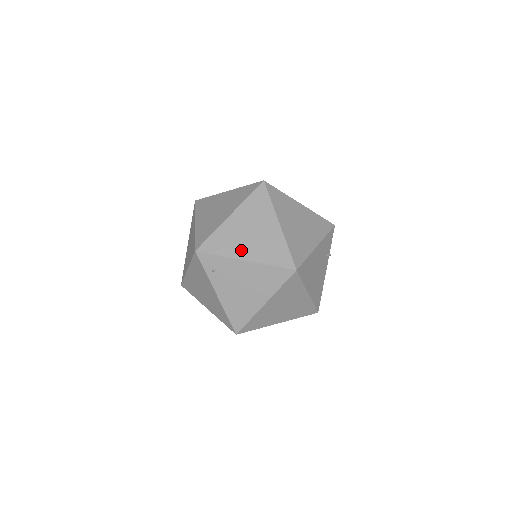
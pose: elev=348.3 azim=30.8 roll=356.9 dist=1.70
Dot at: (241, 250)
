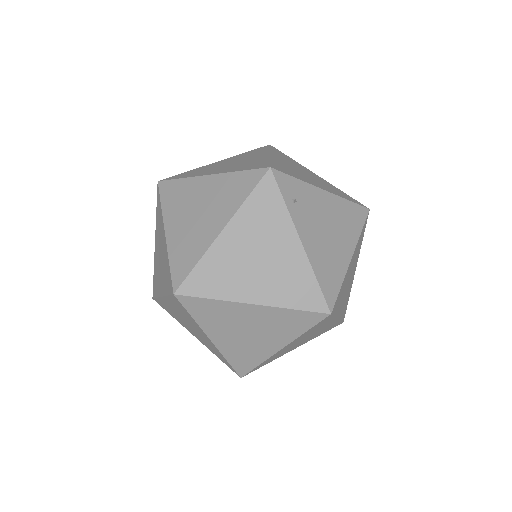
Dot at: (312, 181)
